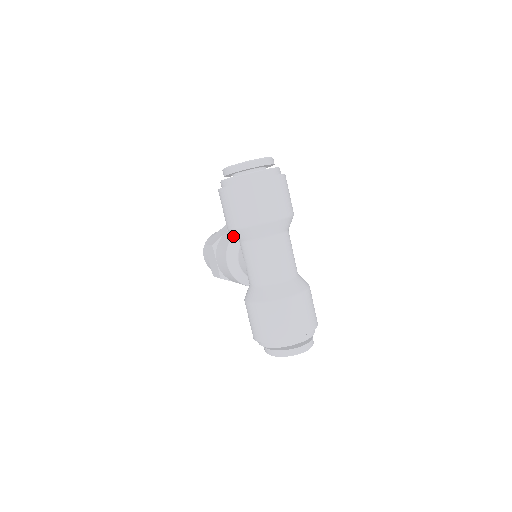
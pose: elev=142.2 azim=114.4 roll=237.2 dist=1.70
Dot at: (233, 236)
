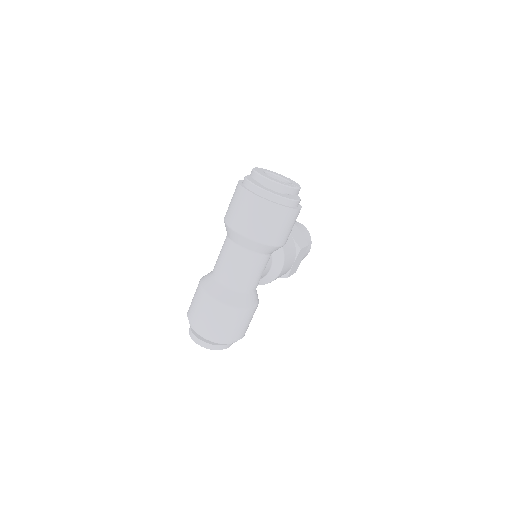
Dot at: occluded
